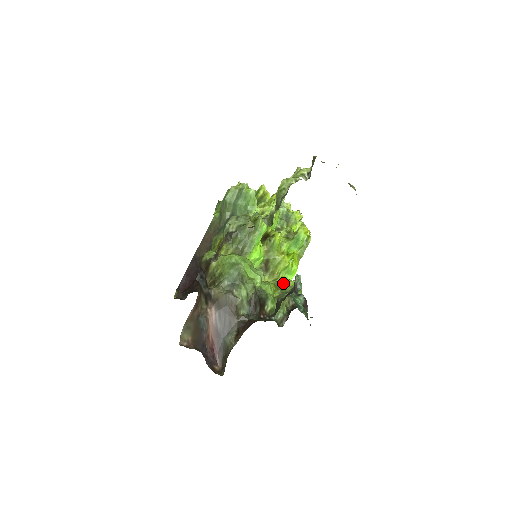
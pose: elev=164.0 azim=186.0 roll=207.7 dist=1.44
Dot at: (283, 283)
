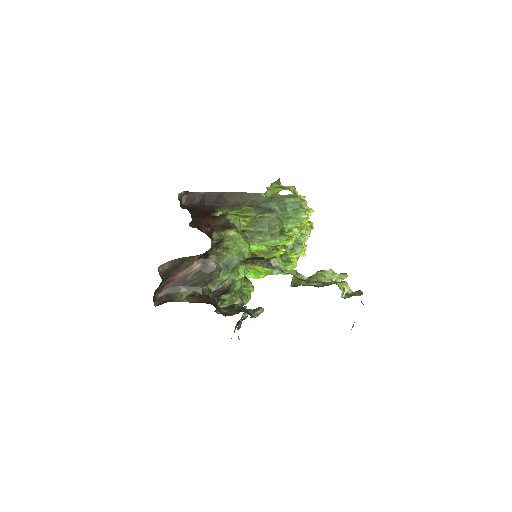
Dot at: (246, 283)
